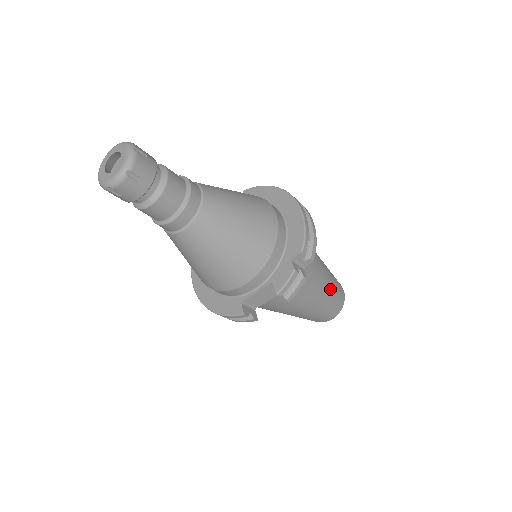
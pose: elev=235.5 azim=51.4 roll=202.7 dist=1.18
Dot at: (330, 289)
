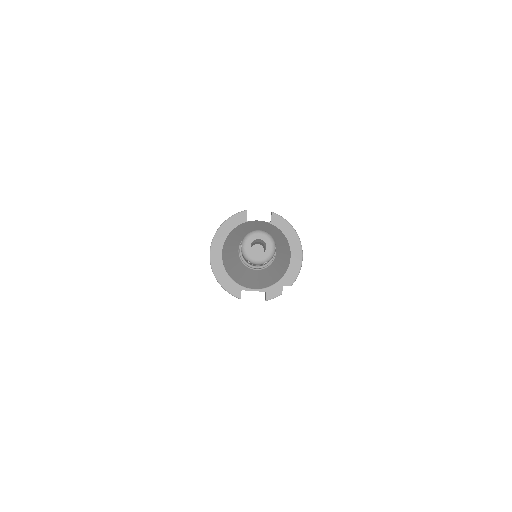
Dot at: occluded
